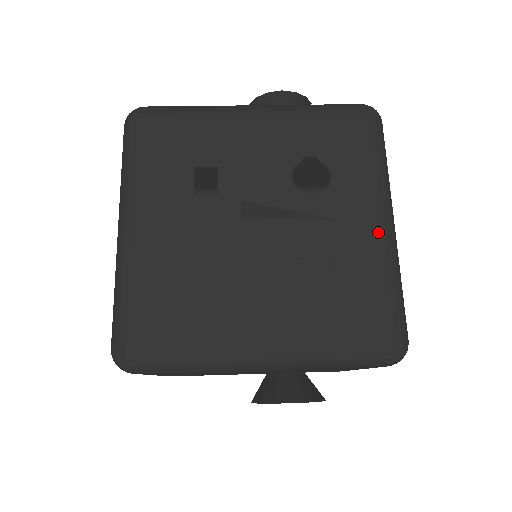
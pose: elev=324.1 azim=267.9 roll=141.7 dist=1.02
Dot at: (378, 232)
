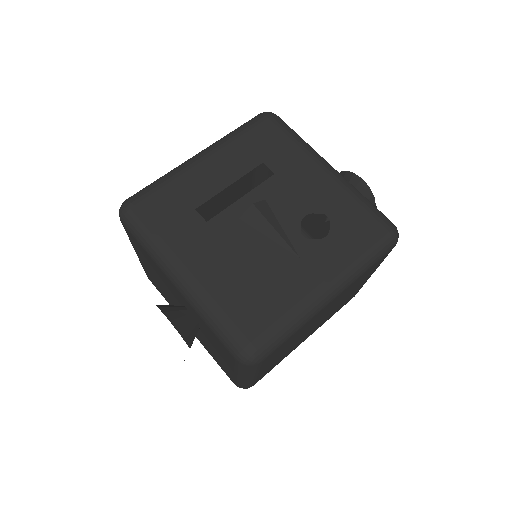
Dot at: (315, 288)
